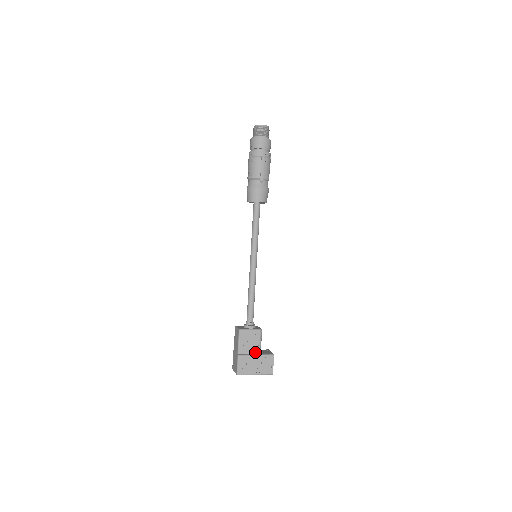
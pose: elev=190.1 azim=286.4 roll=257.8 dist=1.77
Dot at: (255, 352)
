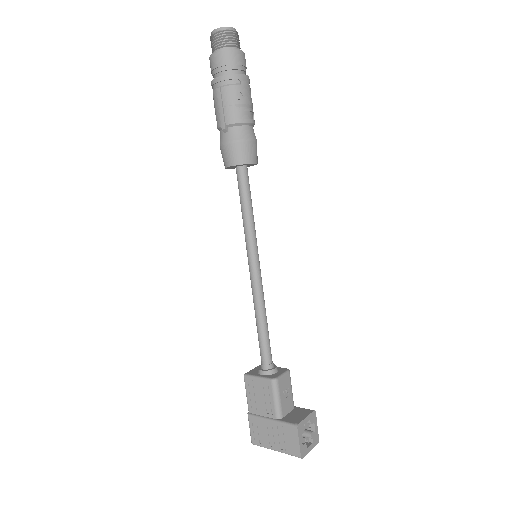
Dot at: (270, 414)
